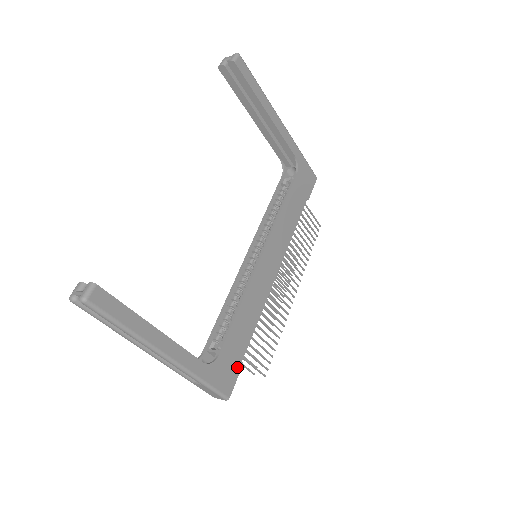
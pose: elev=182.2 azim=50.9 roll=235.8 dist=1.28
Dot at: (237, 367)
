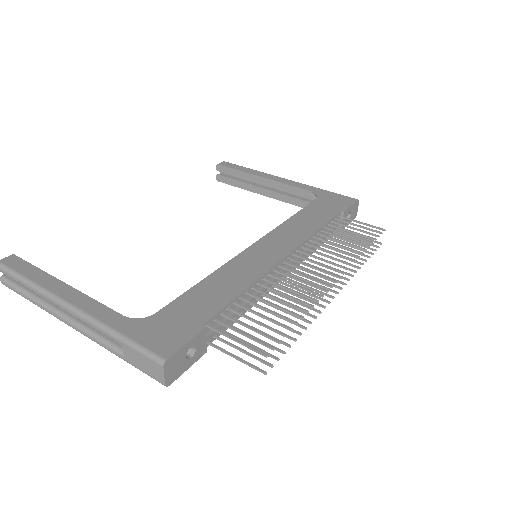
Dot at: (191, 330)
